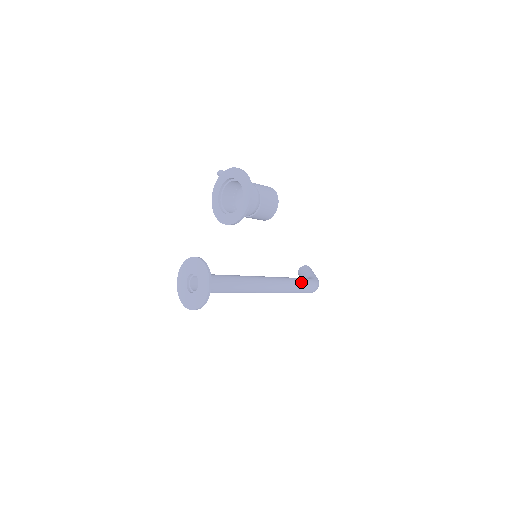
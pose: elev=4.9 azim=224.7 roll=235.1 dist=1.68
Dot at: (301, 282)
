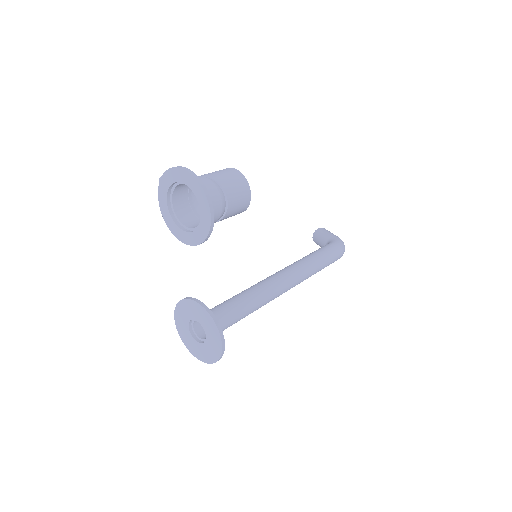
Dot at: (323, 253)
